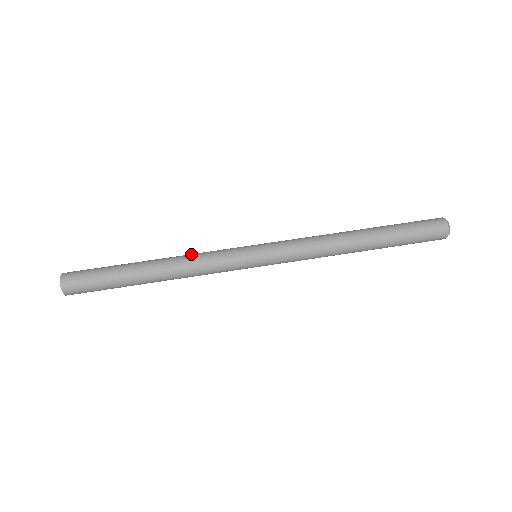
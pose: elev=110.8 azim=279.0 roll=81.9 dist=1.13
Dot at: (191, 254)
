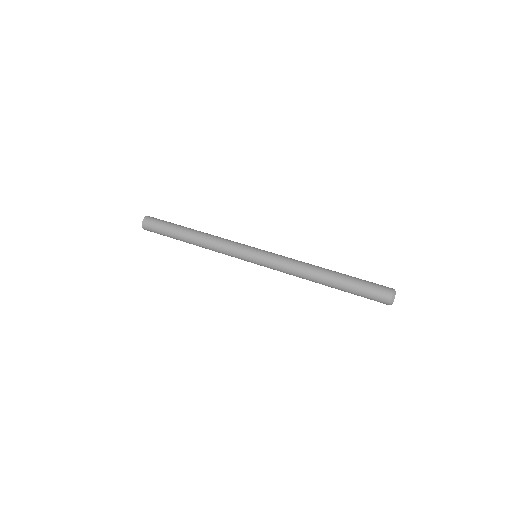
Dot at: (219, 237)
